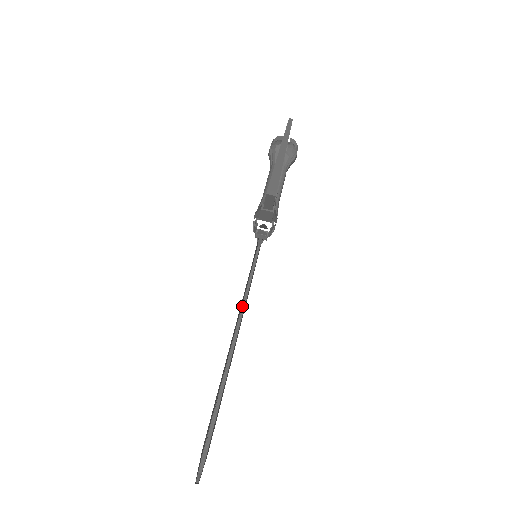
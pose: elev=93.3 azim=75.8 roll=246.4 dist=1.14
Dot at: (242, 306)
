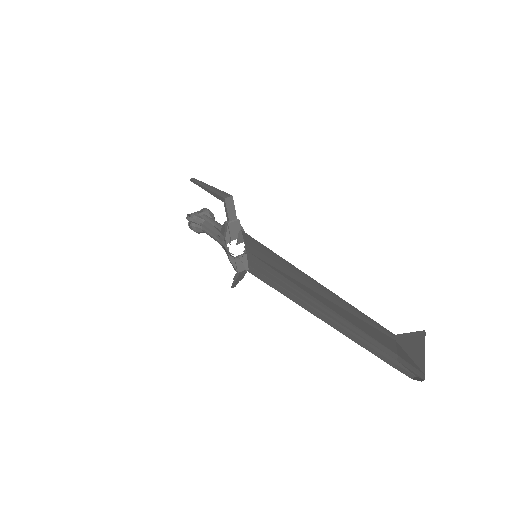
Dot at: occluded
